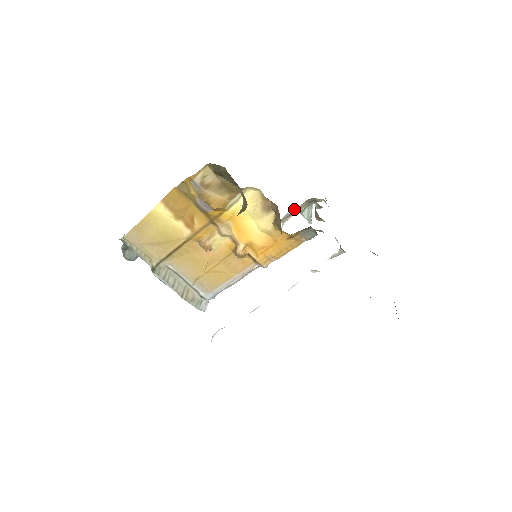
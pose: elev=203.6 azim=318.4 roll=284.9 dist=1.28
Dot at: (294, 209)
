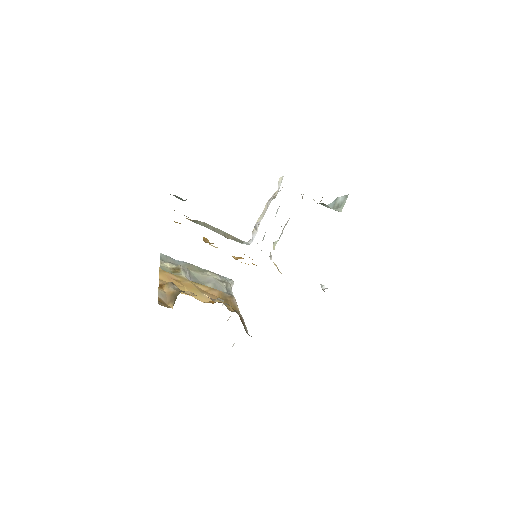
Dot at: occluded
